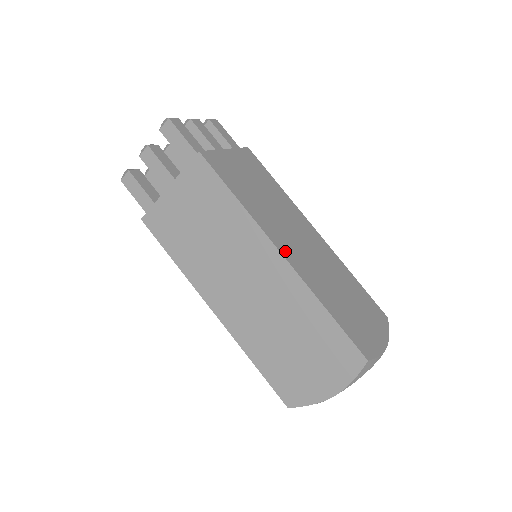
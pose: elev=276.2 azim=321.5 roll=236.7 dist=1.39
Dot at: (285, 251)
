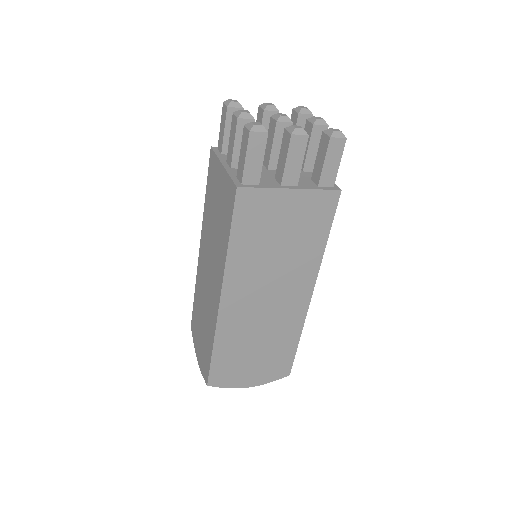
Dot at: occluded
